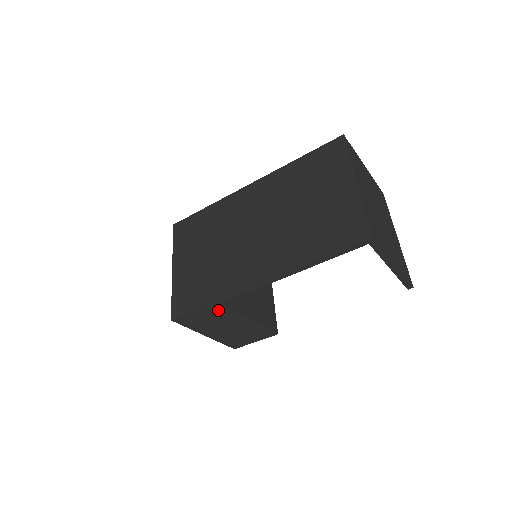
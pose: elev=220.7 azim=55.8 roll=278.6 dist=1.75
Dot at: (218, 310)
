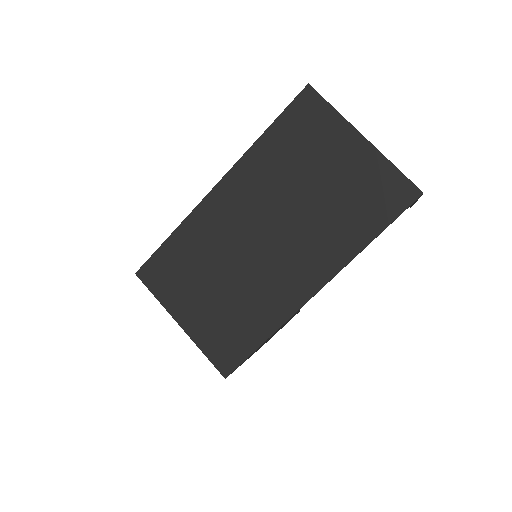
Dot at: occluded
